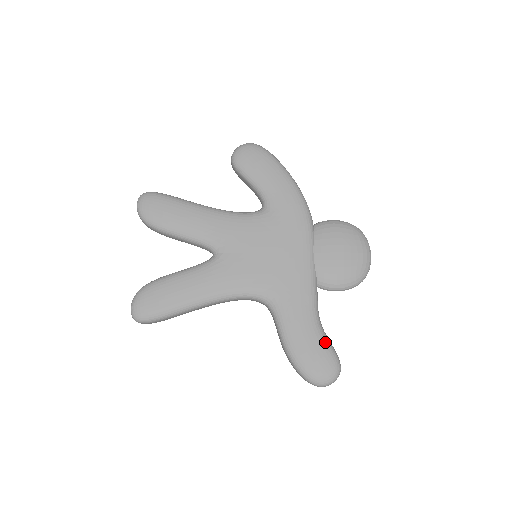
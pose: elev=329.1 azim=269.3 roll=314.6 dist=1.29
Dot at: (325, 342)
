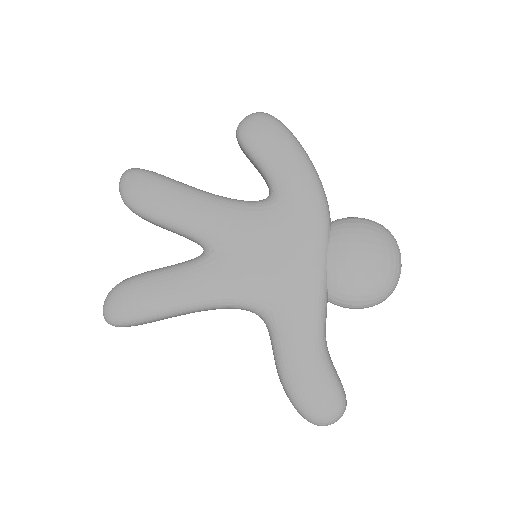
Dot at: (329, 373)
